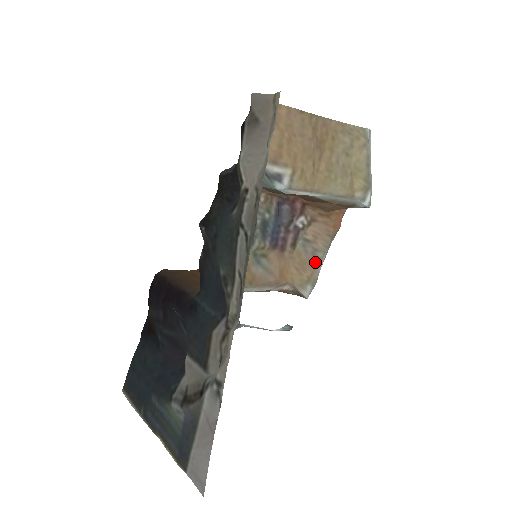
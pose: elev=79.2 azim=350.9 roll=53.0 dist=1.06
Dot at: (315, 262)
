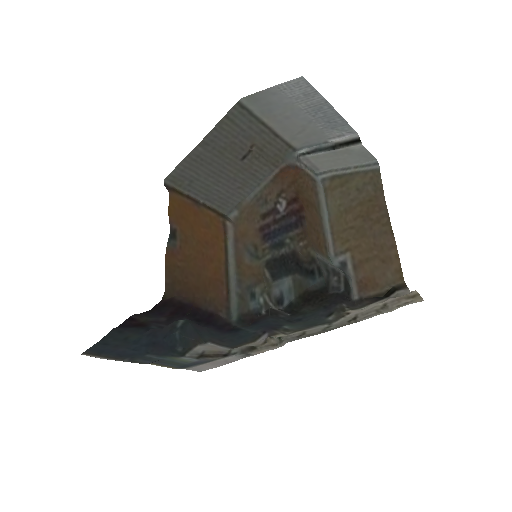
Dot at: (253, 201)
